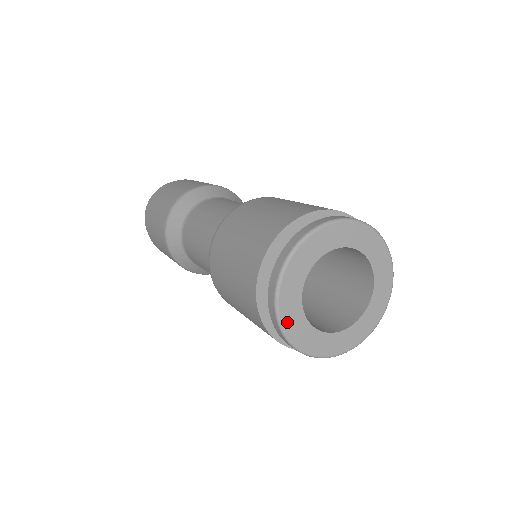
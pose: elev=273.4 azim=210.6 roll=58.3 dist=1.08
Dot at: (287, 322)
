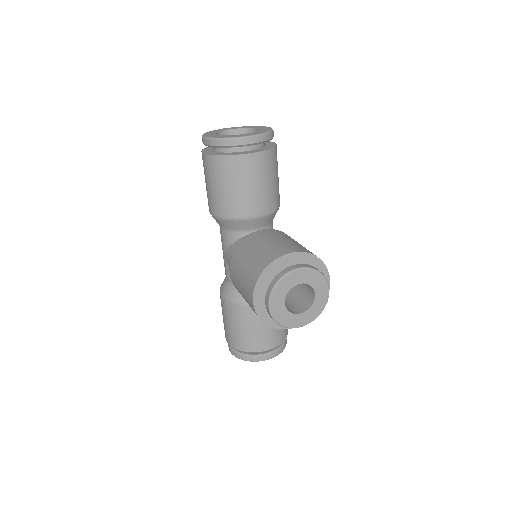
Dot at: (208, 133)
